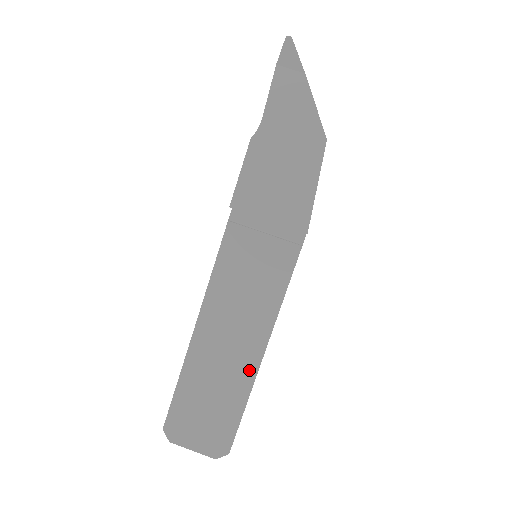
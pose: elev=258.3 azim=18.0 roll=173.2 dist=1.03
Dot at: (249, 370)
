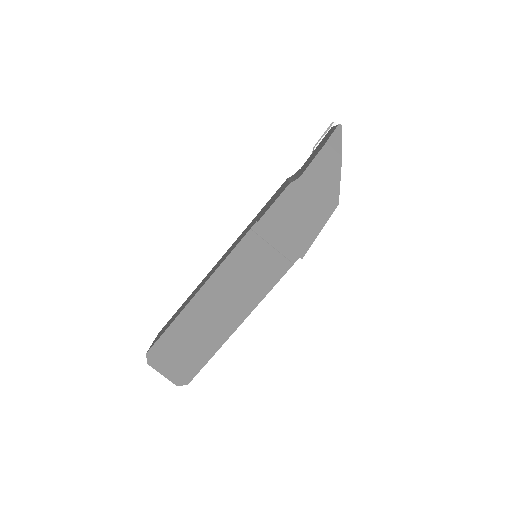
Dot at: (224, 333)
